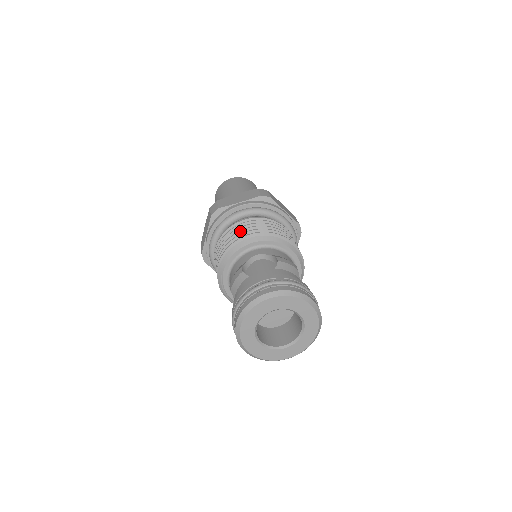
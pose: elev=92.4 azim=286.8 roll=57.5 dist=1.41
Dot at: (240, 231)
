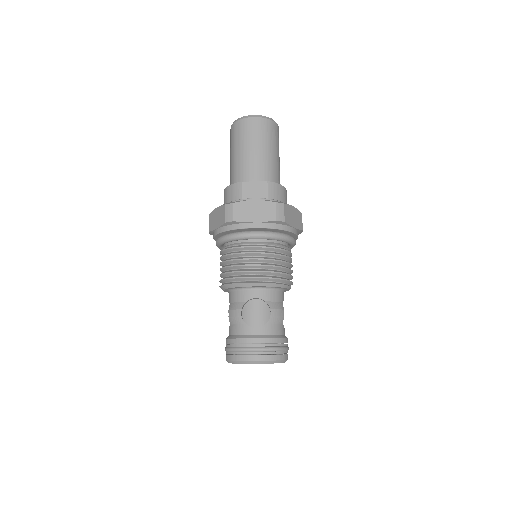
Dot at: (248, 266)
